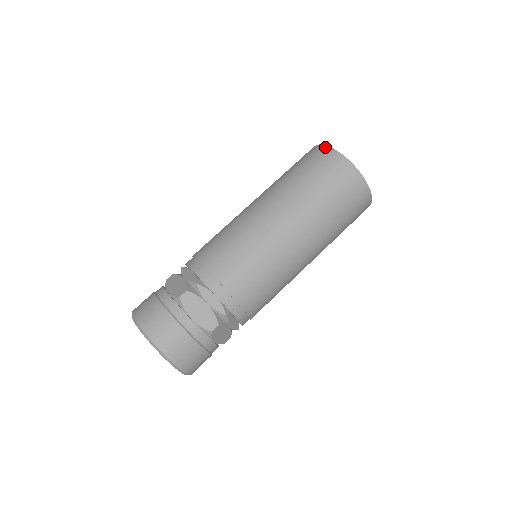
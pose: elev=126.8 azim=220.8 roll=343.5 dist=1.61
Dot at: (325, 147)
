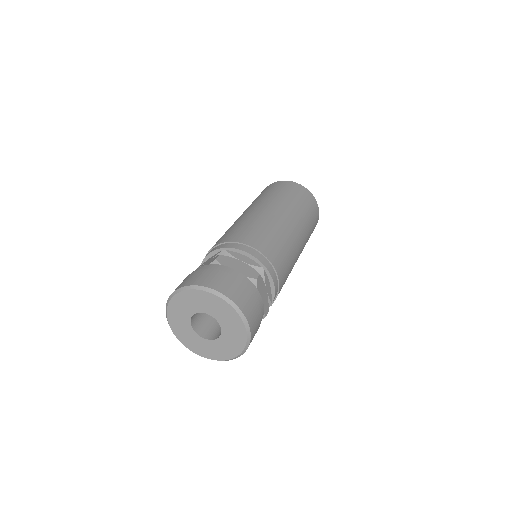
Dot at: (270, 184)
